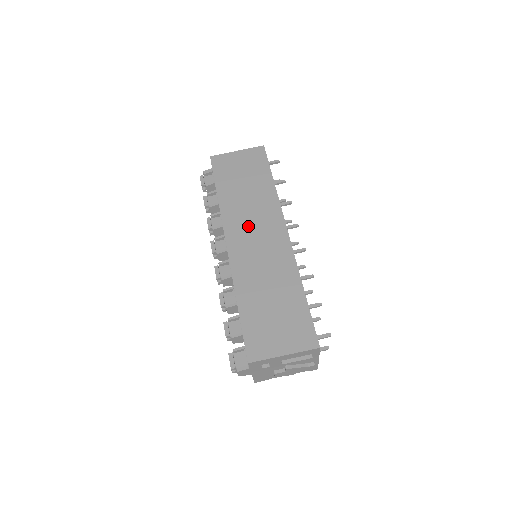
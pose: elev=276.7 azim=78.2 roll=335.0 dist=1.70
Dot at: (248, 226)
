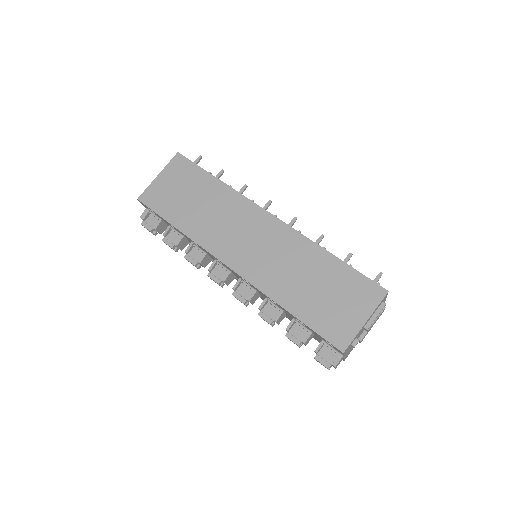
Dot at: (233, 236)
